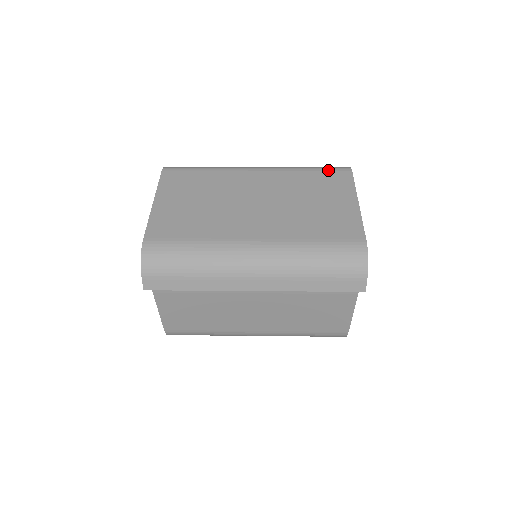
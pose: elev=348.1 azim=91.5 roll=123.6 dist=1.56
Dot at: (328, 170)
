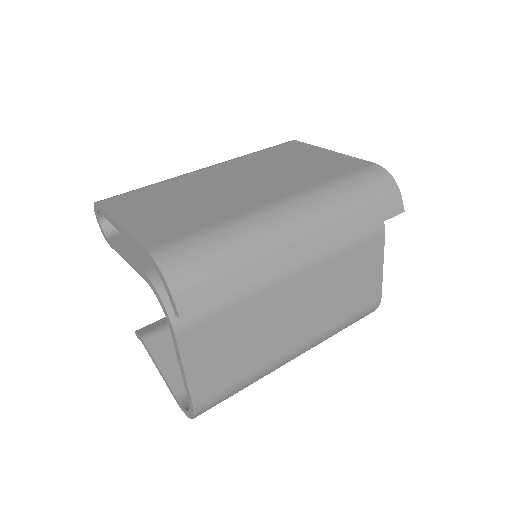
Dot at: (275, 146)
